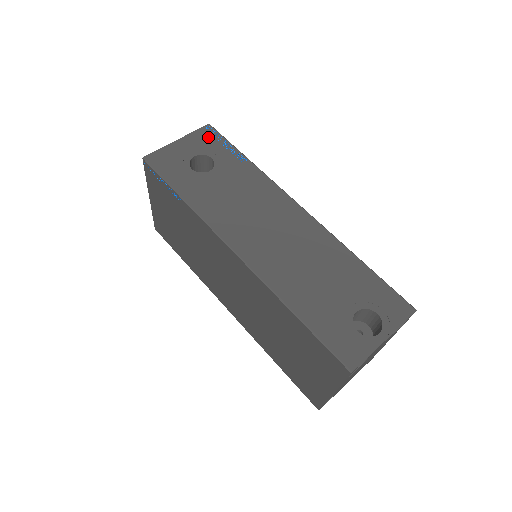
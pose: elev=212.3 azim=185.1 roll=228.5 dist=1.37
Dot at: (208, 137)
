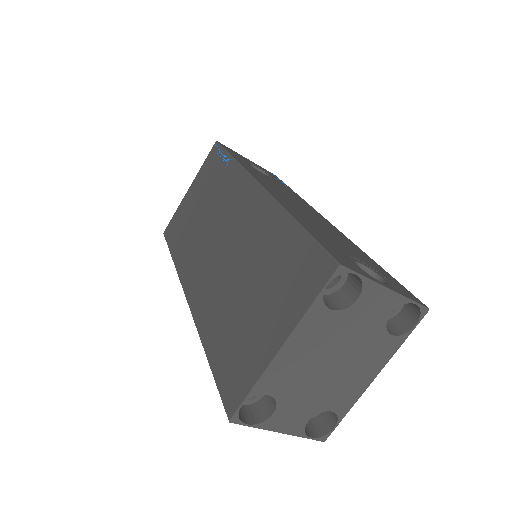
Dot at: (271, 174)
